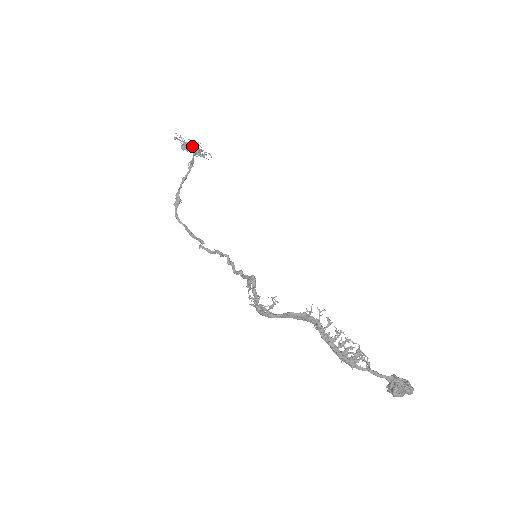
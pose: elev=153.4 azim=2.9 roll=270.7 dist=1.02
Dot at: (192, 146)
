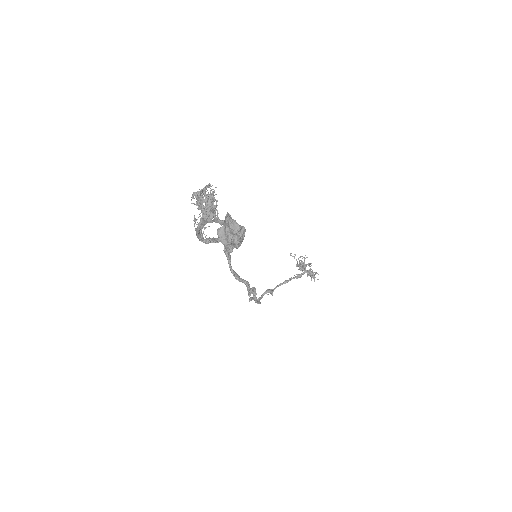
Dot at: (304, 263)
